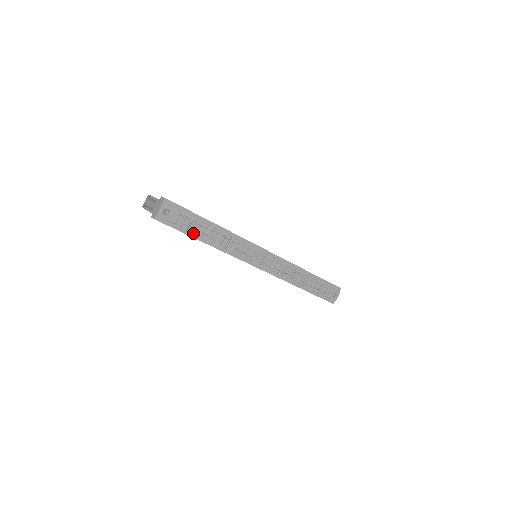
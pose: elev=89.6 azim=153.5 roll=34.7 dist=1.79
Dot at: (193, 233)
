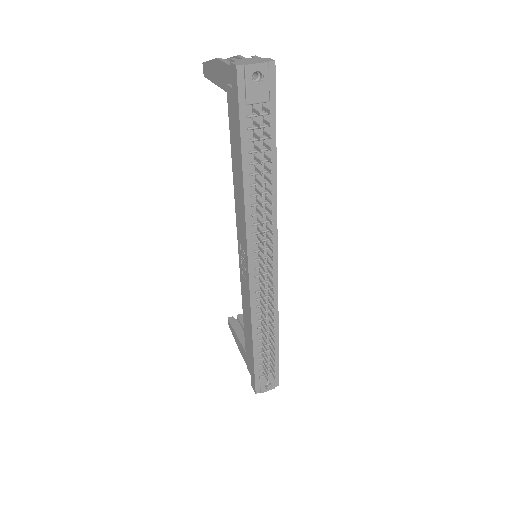
Dot at: (247, 143)
